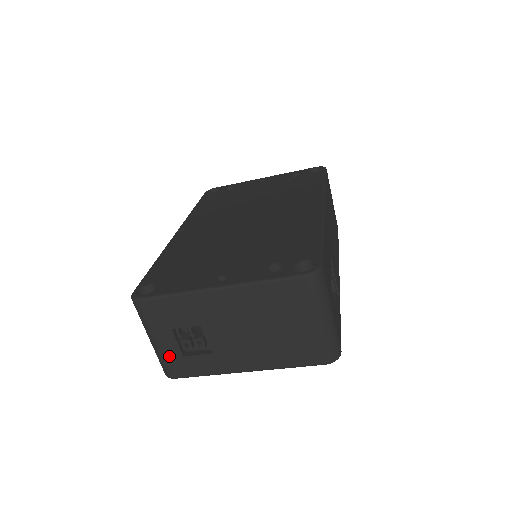
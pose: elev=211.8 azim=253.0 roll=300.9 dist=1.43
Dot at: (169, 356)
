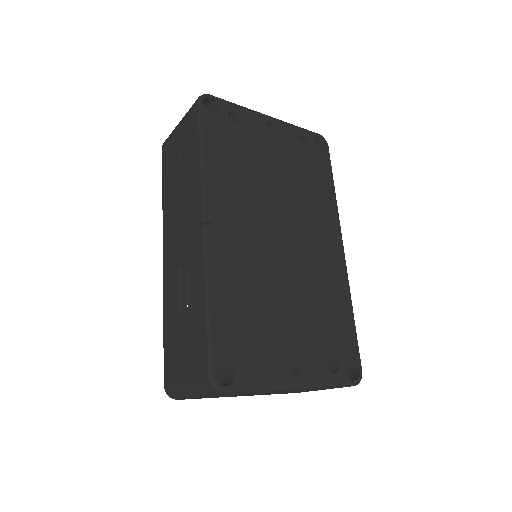
Dot at: occluded
